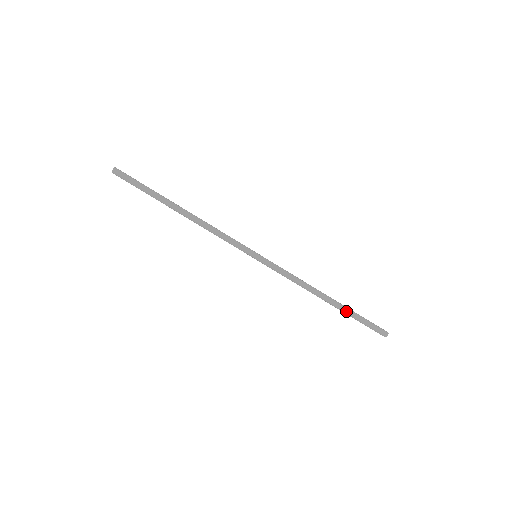
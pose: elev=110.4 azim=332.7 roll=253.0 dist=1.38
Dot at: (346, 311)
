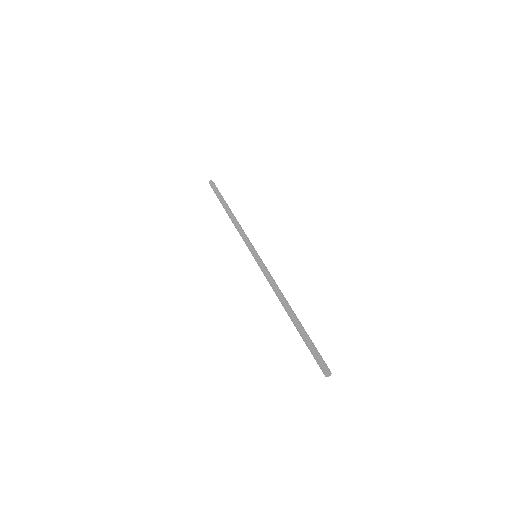
Dot at: (299, 328)
